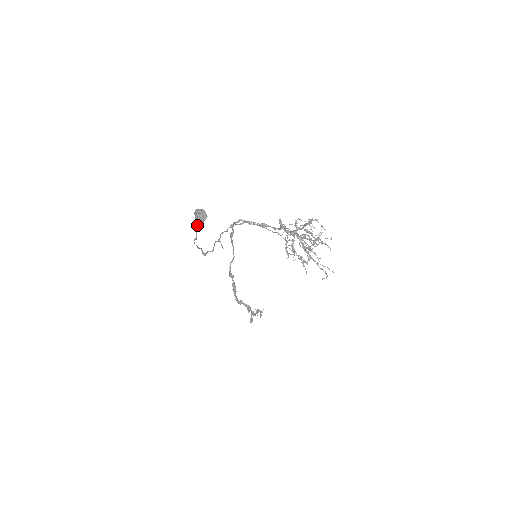
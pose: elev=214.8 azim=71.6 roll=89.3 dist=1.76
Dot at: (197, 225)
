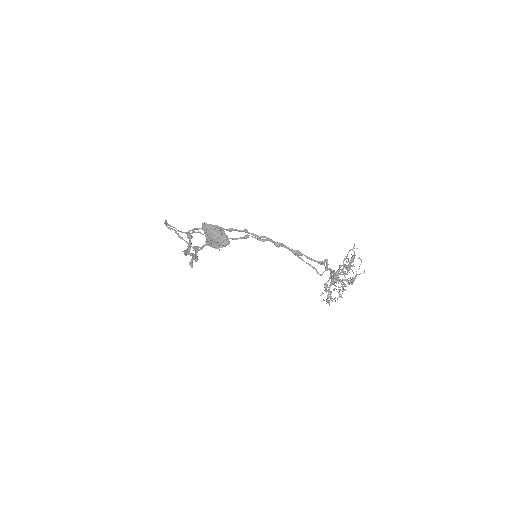
Dot at: occluded
